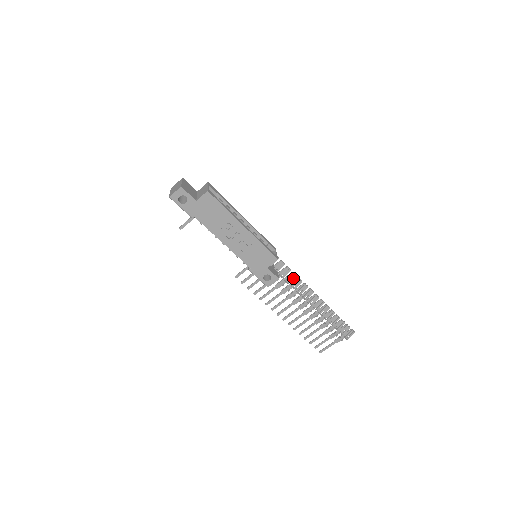
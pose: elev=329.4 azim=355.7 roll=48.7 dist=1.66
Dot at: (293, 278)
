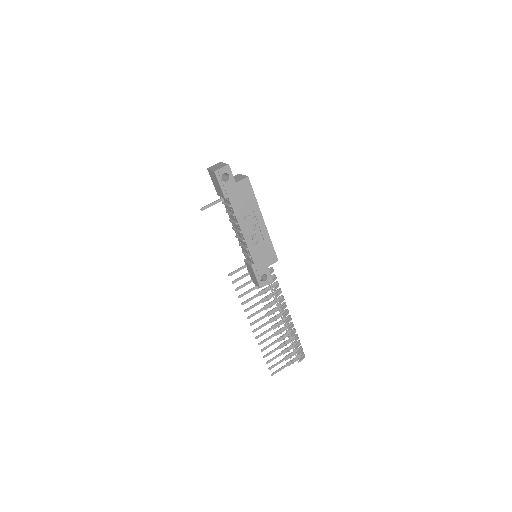
Dot at: (277, 287)
